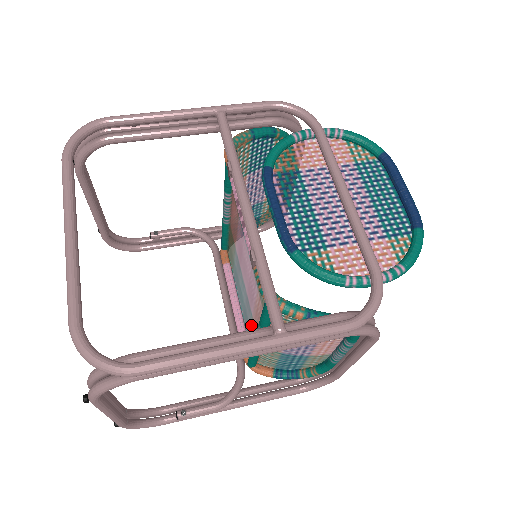
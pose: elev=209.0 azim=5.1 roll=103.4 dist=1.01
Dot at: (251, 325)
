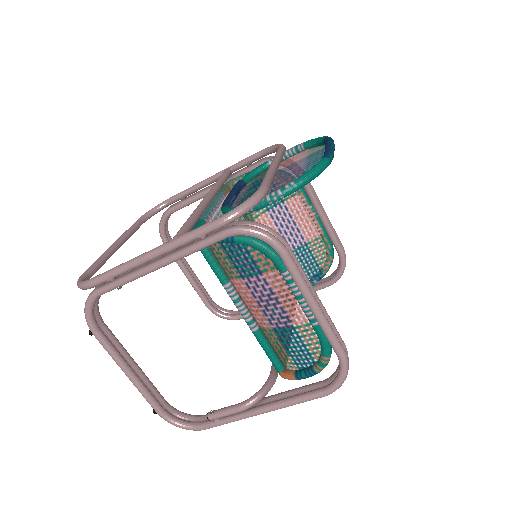
Dot at: occluded
